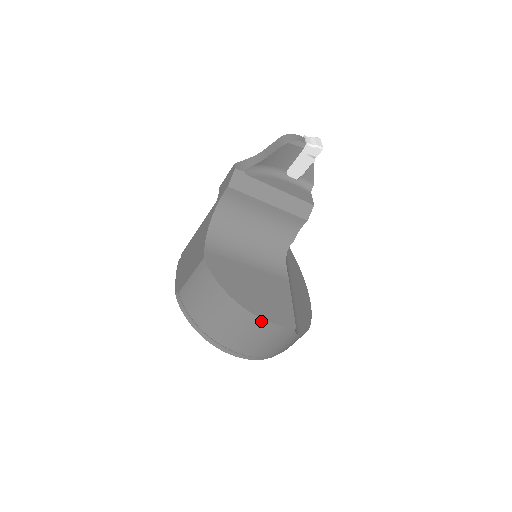
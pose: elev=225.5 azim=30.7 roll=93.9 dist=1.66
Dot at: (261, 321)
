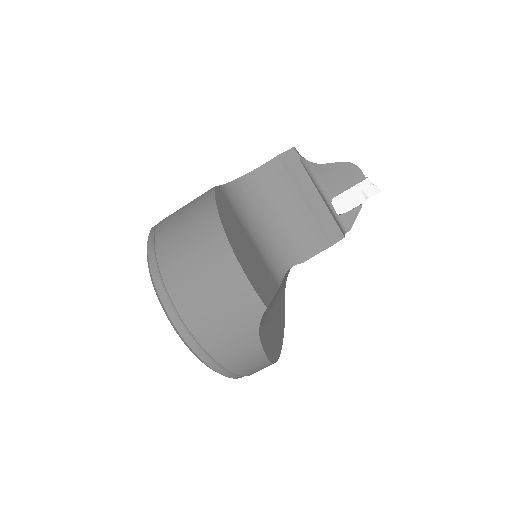
Dot at: (235, 266)
